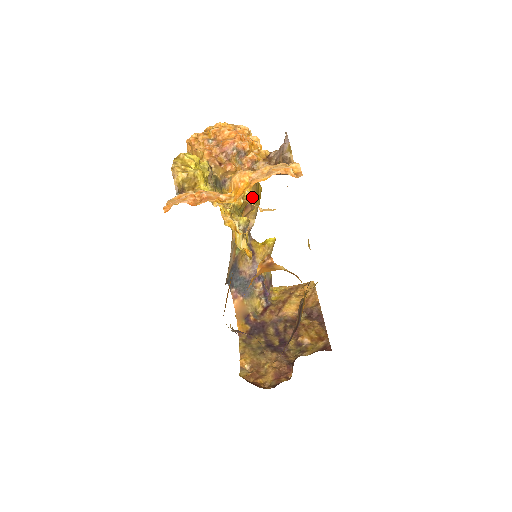
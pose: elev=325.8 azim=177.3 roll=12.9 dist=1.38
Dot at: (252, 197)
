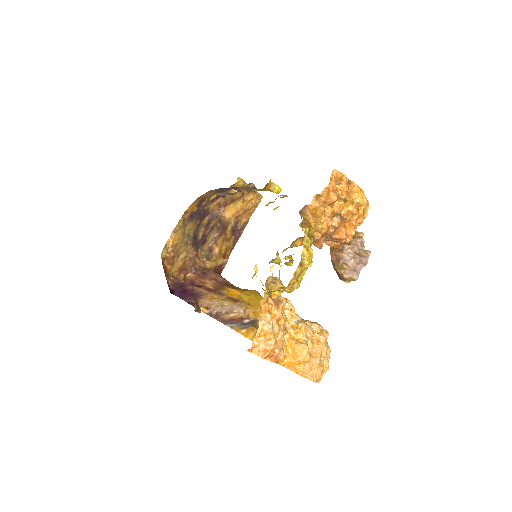
Dot at: occluded
